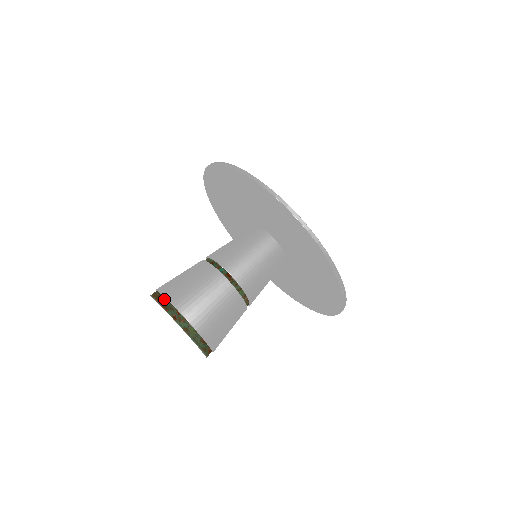
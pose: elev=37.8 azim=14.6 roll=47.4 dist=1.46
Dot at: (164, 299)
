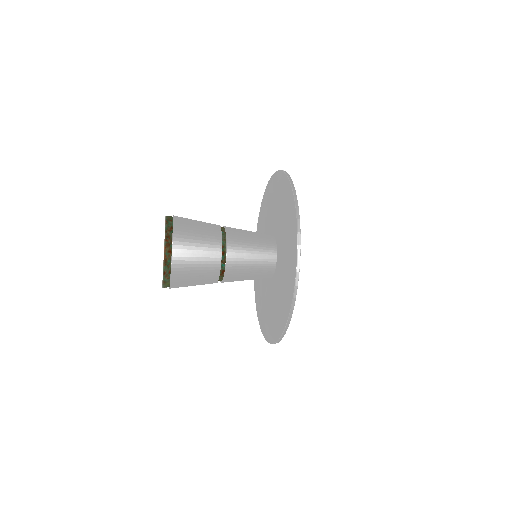
Dot at: (170, 254)
